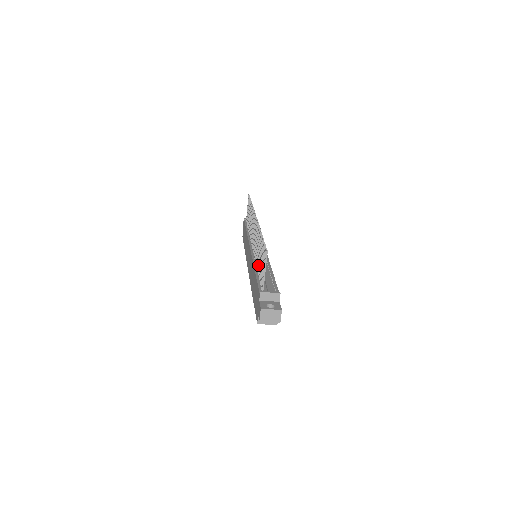
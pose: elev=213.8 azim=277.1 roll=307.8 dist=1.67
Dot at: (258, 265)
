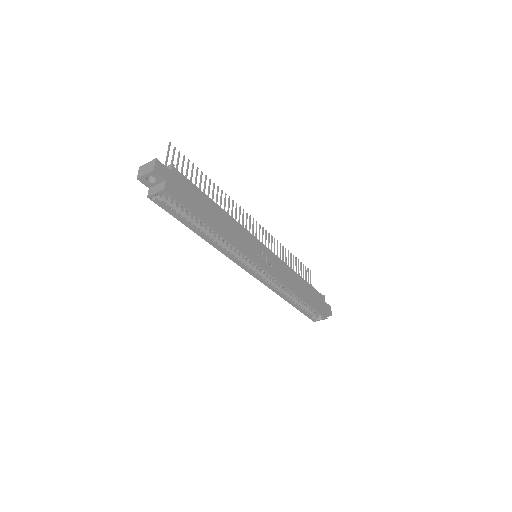
Dot at: occluded
